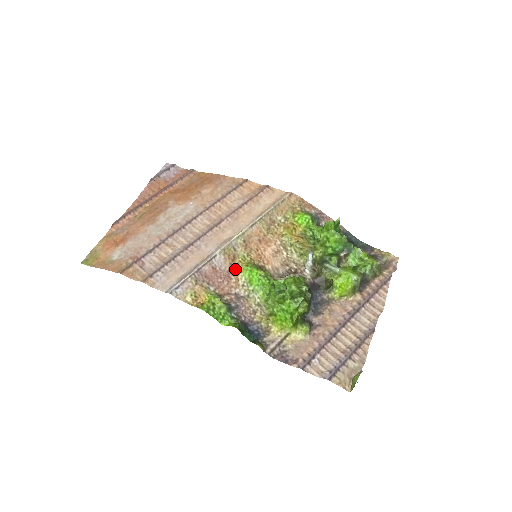
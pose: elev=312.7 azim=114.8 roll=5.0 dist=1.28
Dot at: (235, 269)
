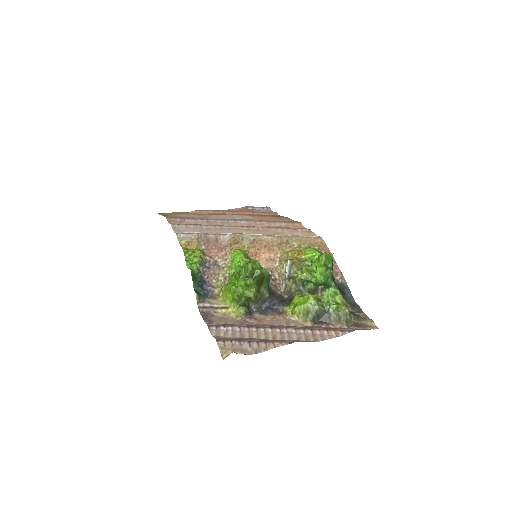
Dot at: (231, 249)
